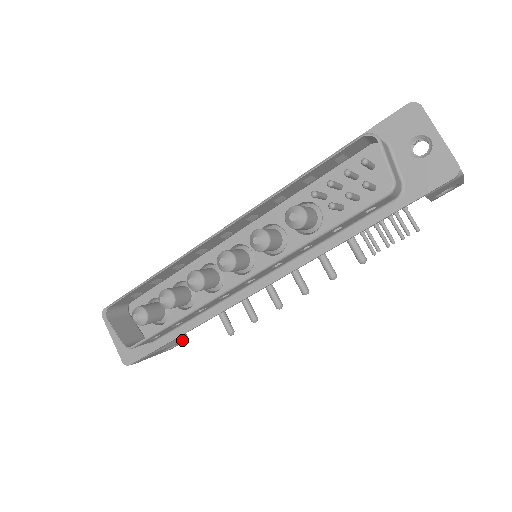
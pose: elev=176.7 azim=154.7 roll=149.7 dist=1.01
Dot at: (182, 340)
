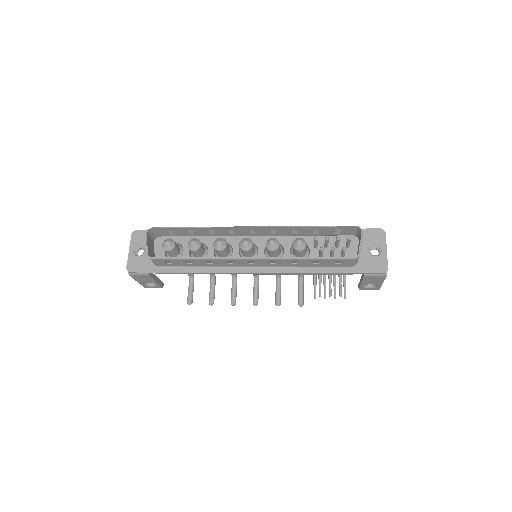
Dot at: (161, 285)
